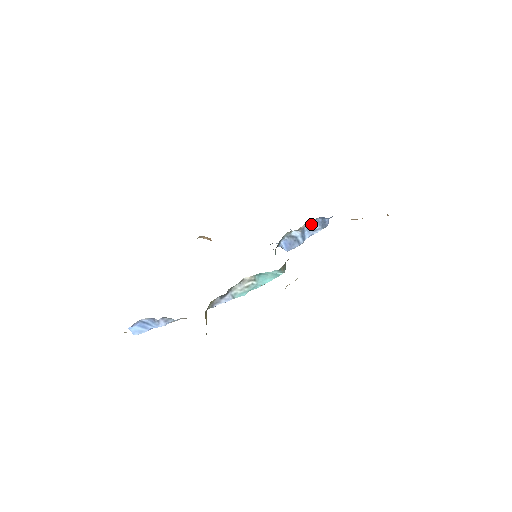
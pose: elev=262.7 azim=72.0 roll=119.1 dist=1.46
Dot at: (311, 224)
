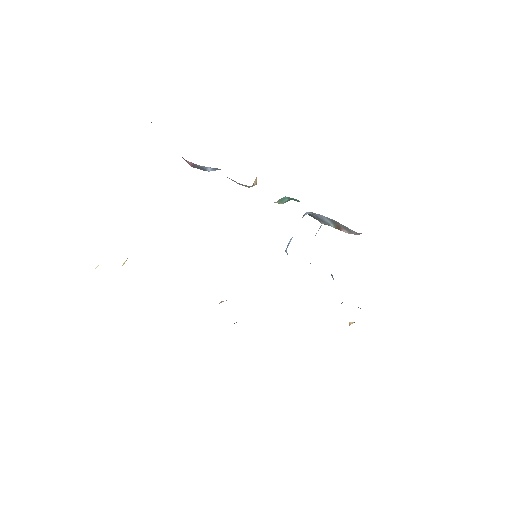
Dot at: occluded
